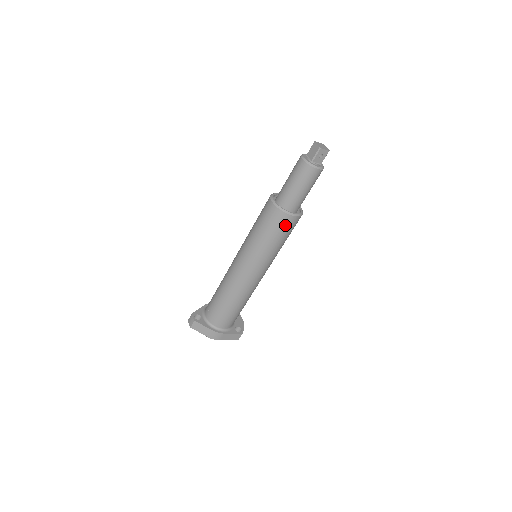
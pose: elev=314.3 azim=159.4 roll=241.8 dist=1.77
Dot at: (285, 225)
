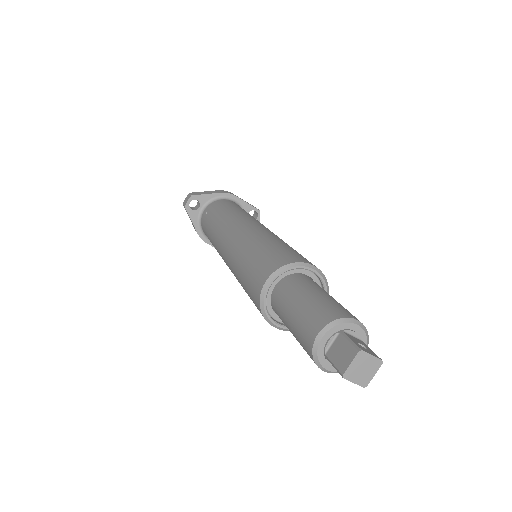
Dot at: occluded
